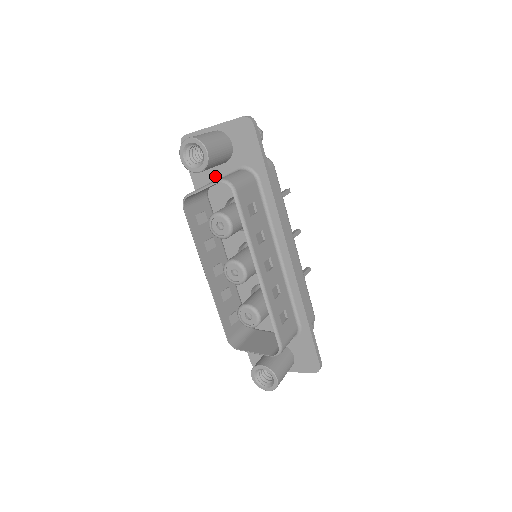
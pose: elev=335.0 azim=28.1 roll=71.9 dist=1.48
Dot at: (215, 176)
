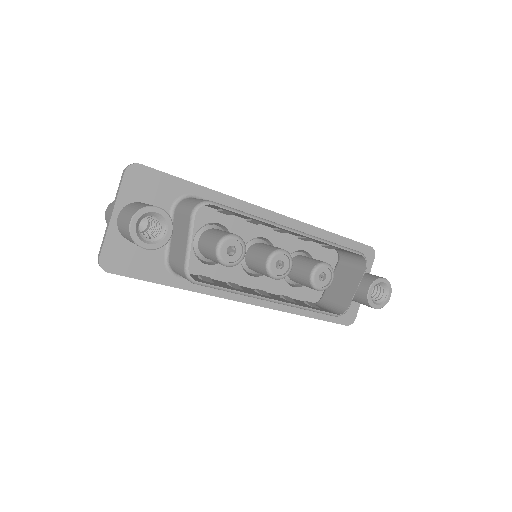
Dot at: (163, 248)
